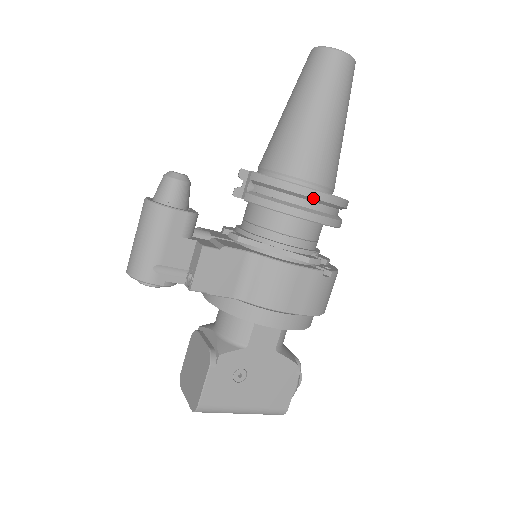
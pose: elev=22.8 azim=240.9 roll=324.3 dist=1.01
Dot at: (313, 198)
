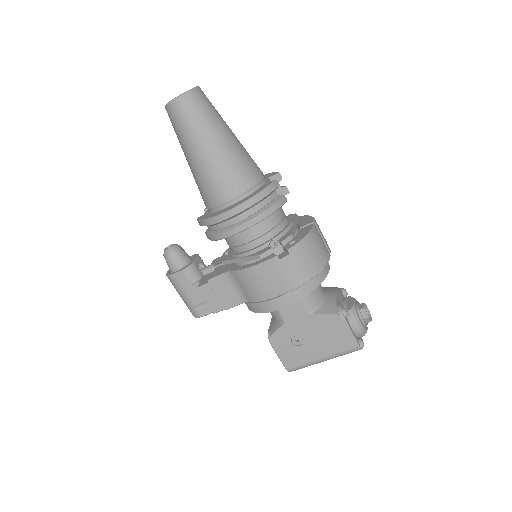
Dot at: (224, 220)
